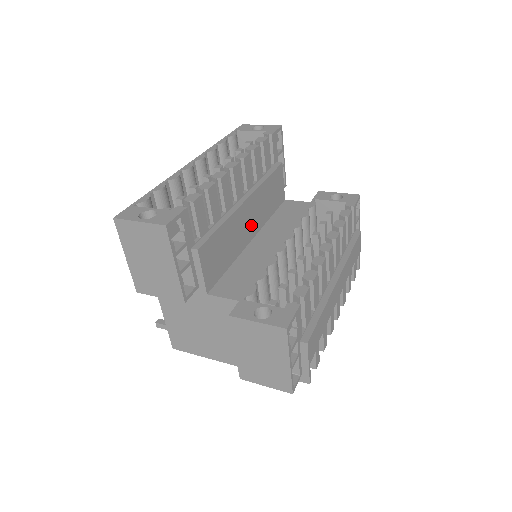
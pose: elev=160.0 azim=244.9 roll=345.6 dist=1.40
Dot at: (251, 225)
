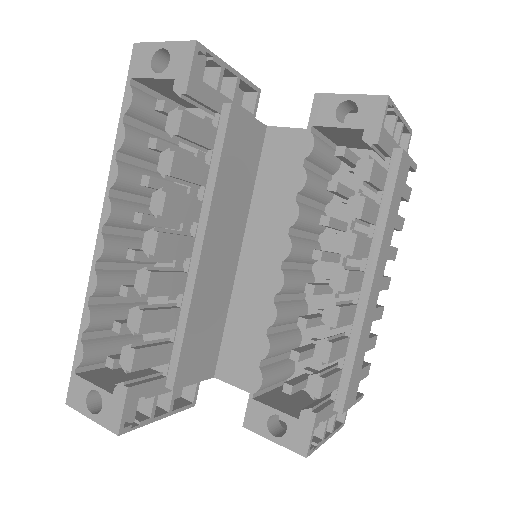
Dot at: (228, 249)
